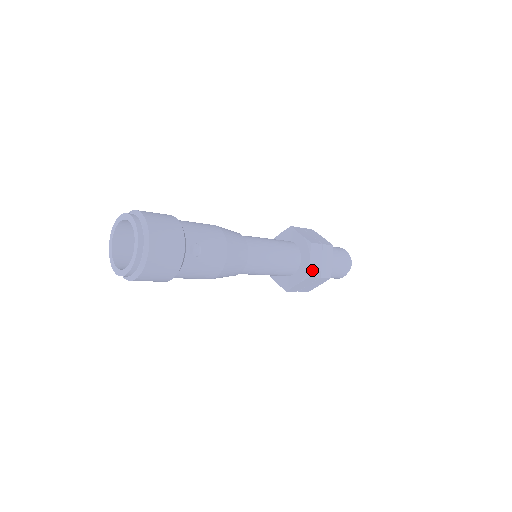
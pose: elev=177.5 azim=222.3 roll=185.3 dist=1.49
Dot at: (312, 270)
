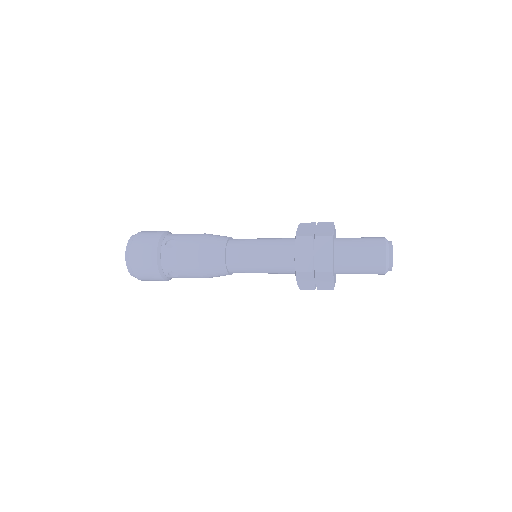
Dot at: (303, 286)
